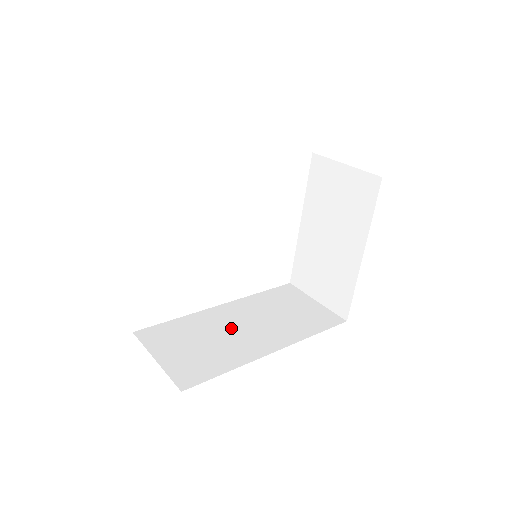
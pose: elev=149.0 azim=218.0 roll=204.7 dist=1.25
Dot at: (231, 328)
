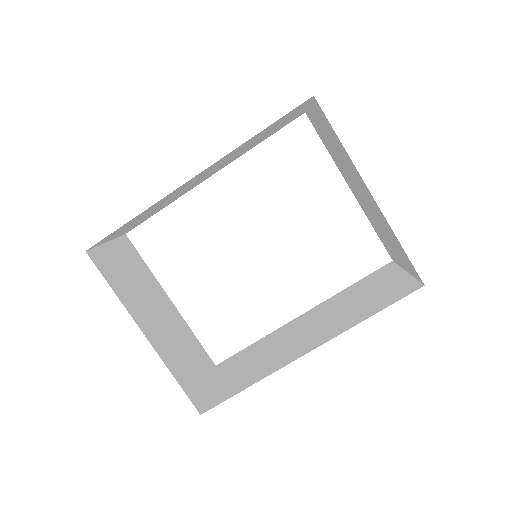
Dot at: (288, 338)
